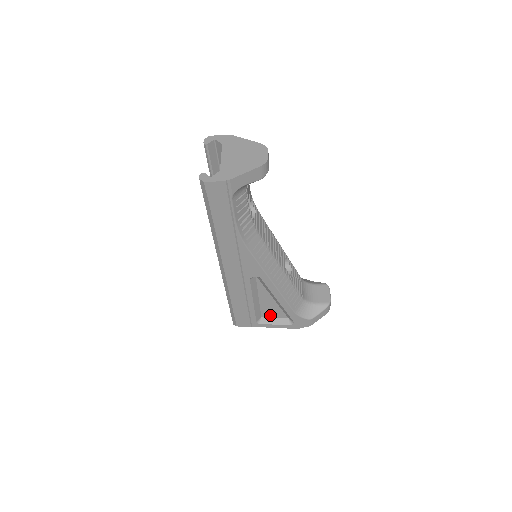
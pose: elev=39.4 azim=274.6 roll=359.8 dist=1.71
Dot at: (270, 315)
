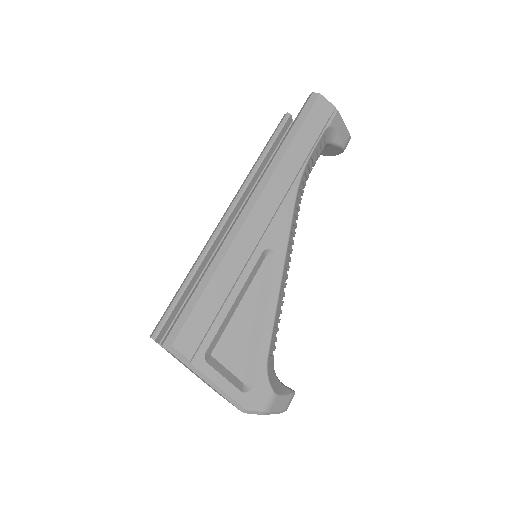
Dot at: (224, 358)
